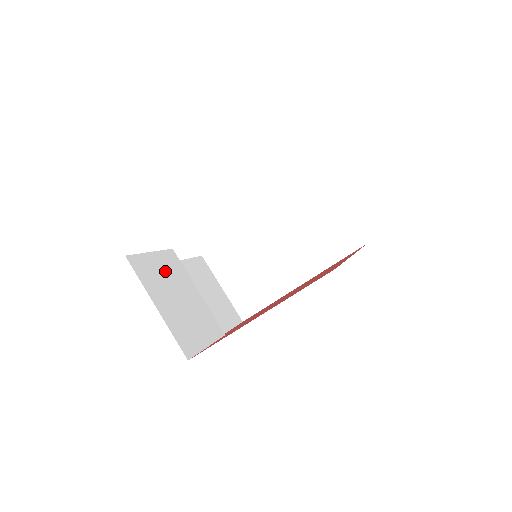
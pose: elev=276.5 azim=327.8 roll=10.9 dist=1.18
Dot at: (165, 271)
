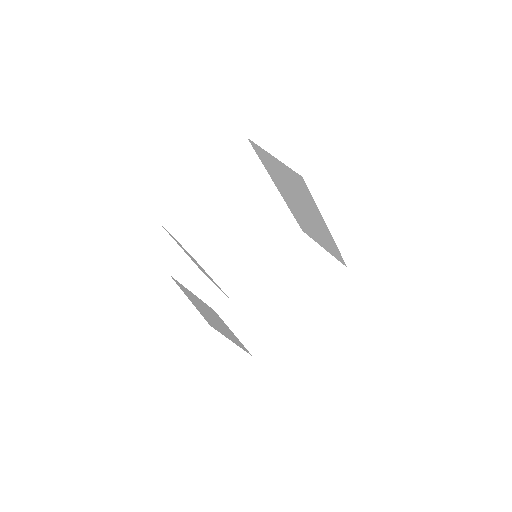
Dot at: (186, 251)
